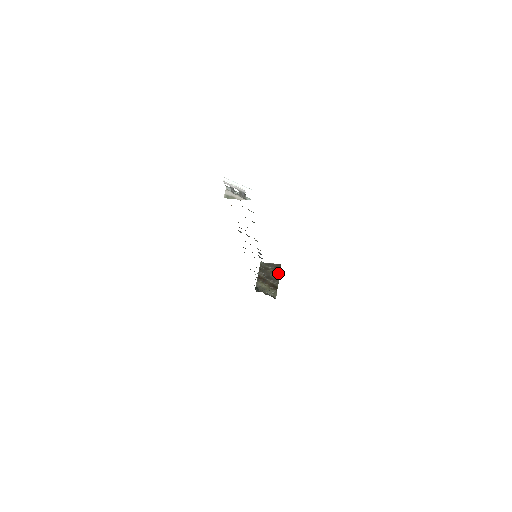
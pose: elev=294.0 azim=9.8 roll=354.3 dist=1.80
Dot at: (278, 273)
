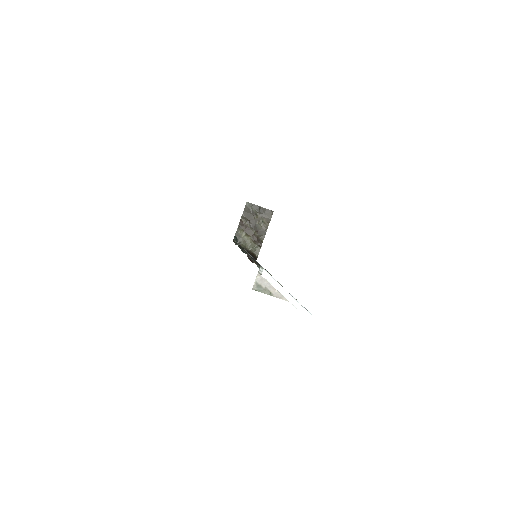
Dot at: (267, 222)
